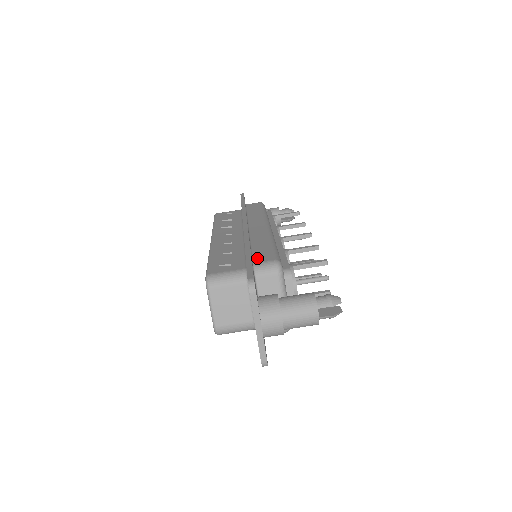
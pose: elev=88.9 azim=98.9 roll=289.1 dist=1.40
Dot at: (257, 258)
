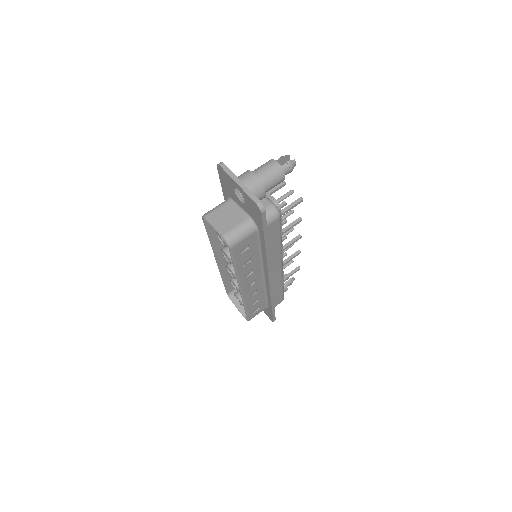
Dot at: occluded
